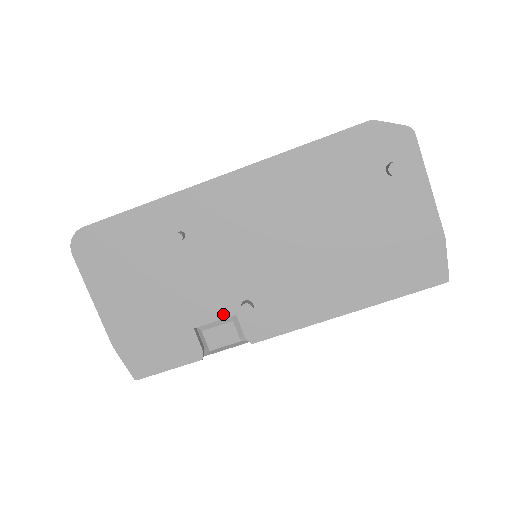
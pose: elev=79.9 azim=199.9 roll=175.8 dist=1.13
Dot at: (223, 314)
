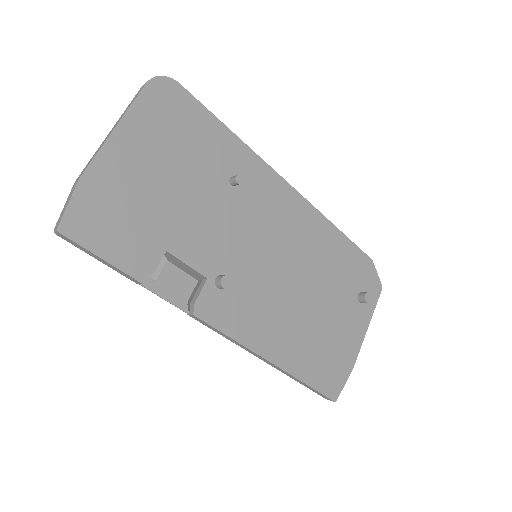
Dot at: (199, 267)
